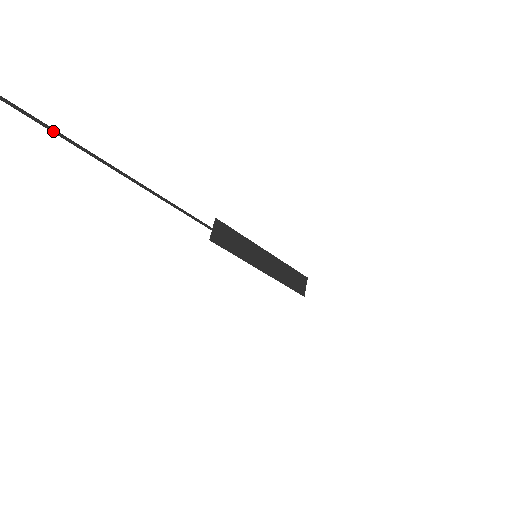
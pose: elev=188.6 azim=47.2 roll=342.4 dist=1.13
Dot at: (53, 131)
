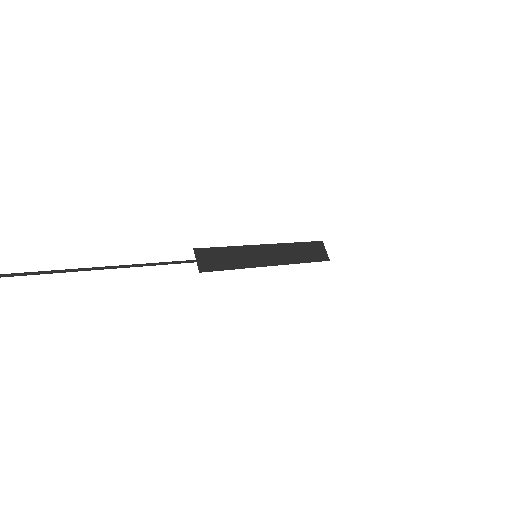
Dot at: out of frame
